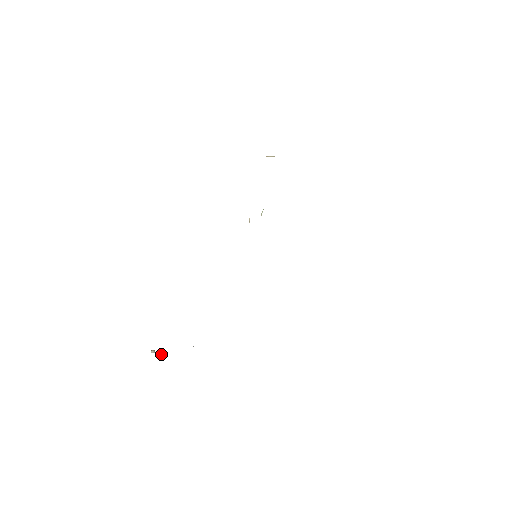
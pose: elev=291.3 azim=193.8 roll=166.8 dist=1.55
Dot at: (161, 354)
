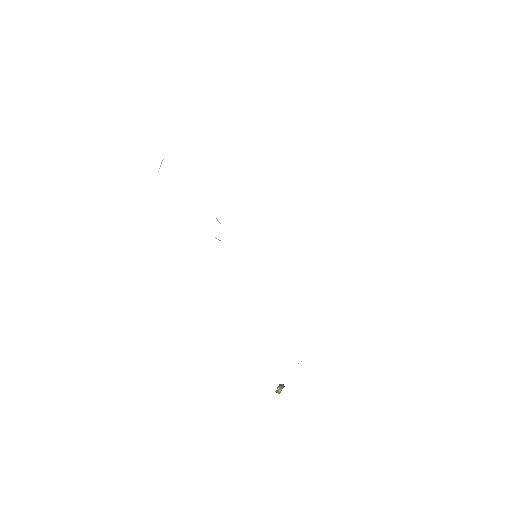
Dot at: (283, 386)
